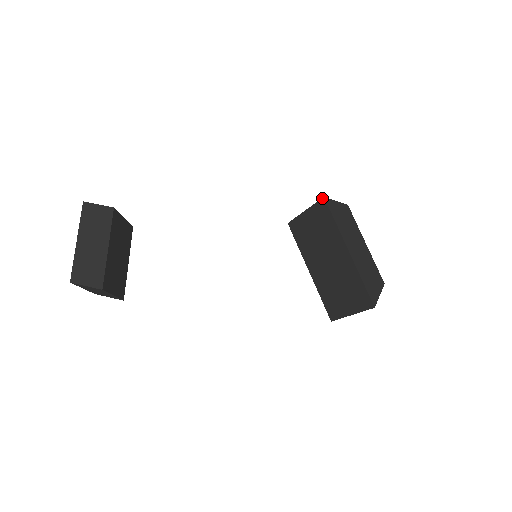
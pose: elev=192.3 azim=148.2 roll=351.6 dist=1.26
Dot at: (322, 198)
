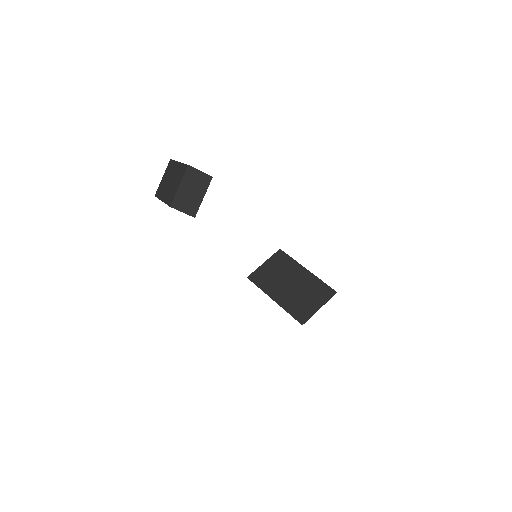
Dot at: (279, 250)
